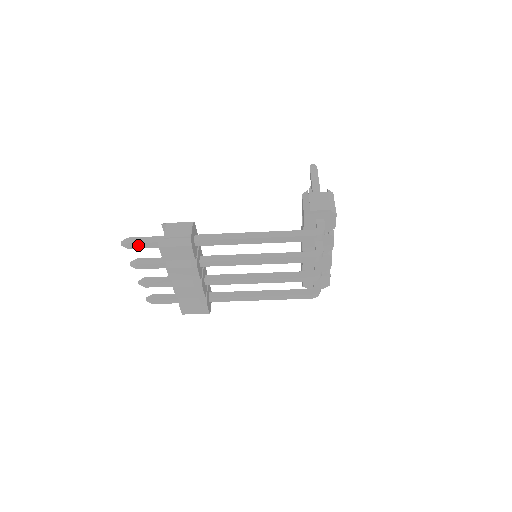
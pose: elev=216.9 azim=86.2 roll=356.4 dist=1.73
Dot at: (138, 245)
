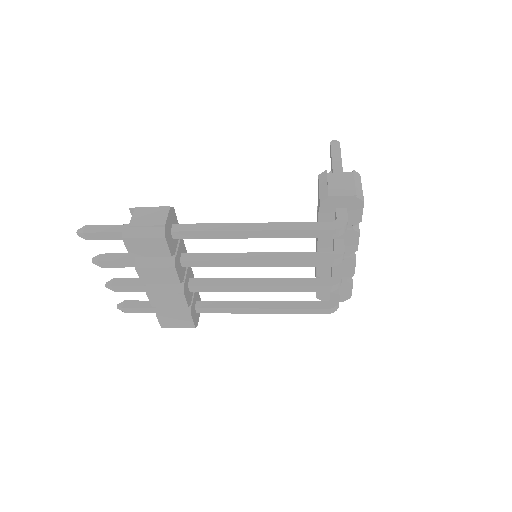
Dot at: (98, 235)
